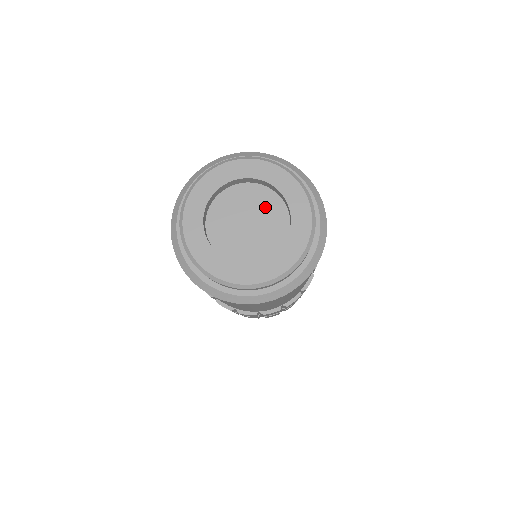
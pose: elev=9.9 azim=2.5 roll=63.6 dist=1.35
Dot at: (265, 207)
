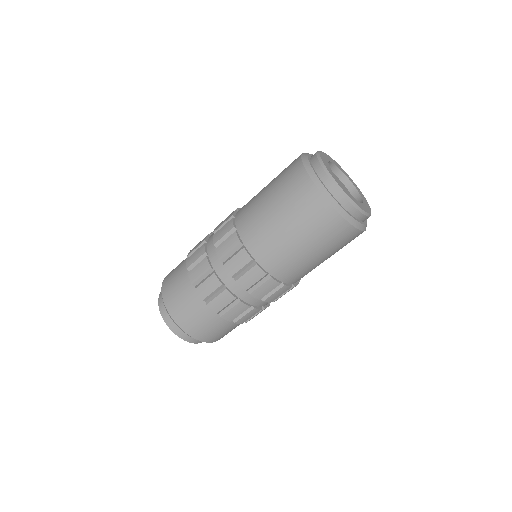
Dot at: occluded
